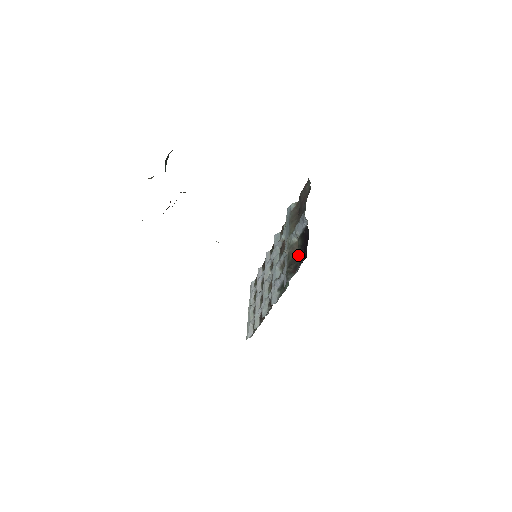
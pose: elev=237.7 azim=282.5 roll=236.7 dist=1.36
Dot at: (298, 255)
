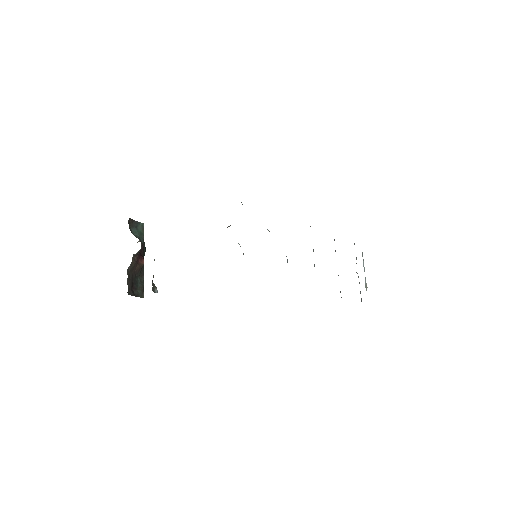
Dot at: occluded
